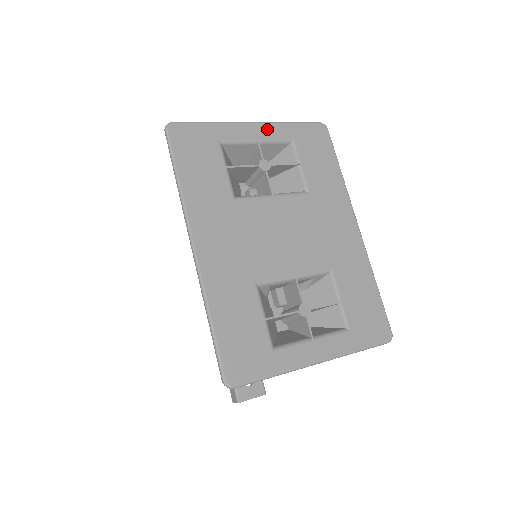
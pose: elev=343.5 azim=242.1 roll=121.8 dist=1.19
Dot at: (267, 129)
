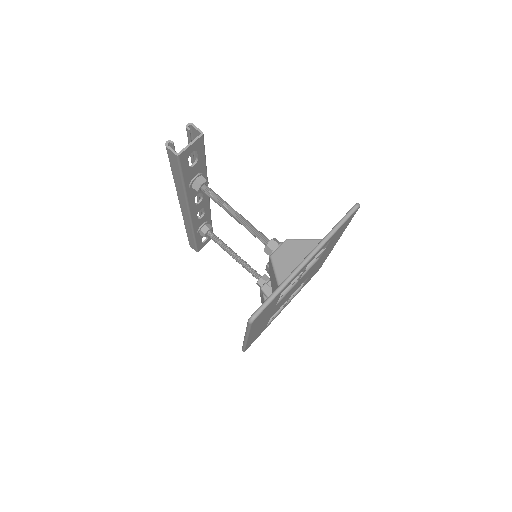
Dot at: (317, 253)
